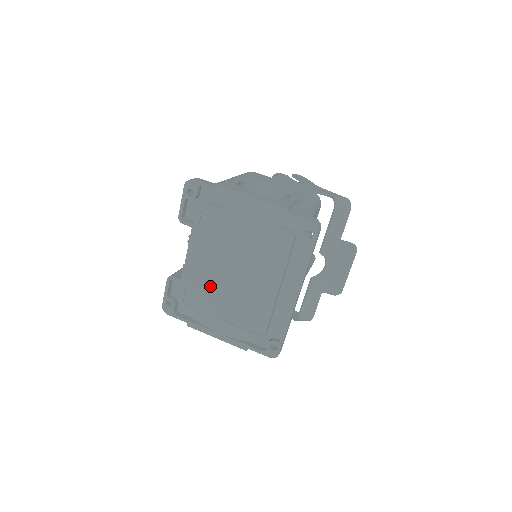
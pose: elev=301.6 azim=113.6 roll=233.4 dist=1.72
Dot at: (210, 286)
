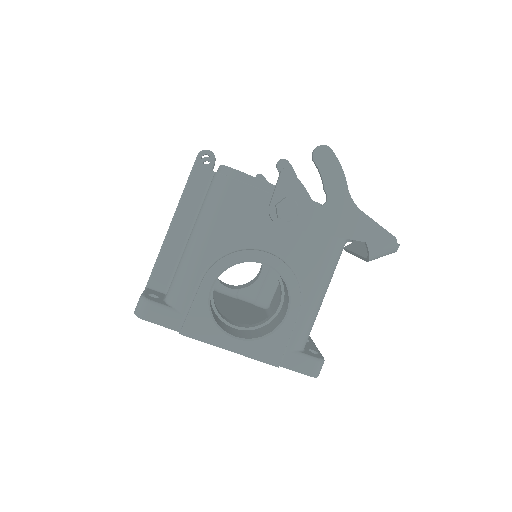
Dot at: occluded
